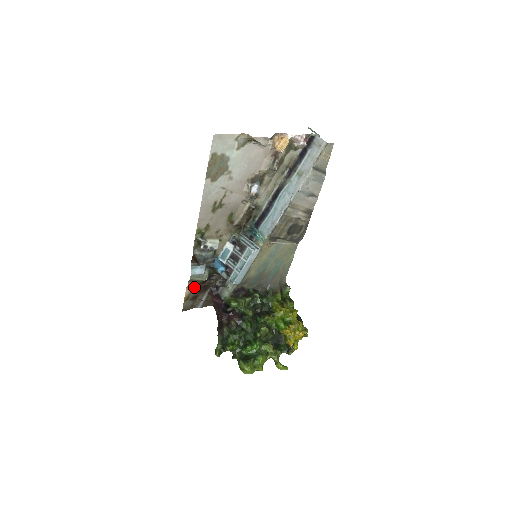
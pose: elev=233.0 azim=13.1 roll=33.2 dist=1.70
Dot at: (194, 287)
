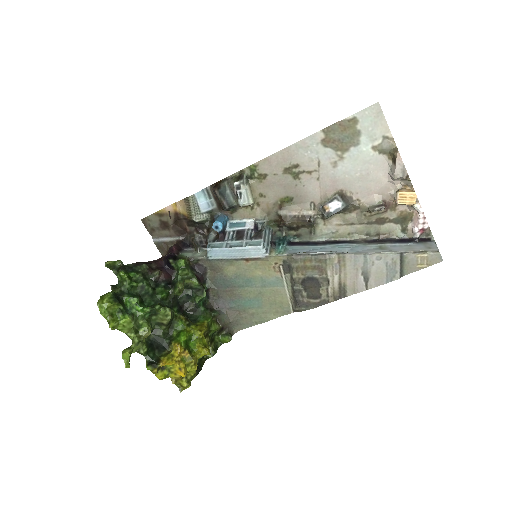
Dot at: (179, 214)
